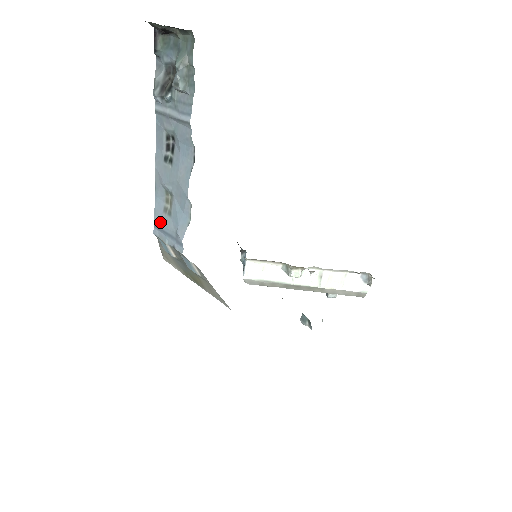
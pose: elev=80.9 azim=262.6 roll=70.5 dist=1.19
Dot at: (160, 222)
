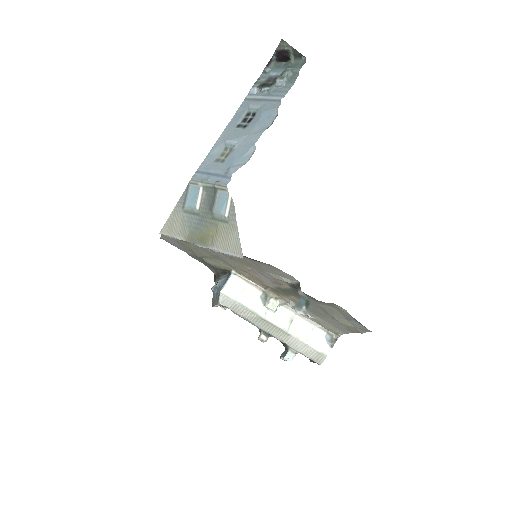
Dot at: (207, 167)
